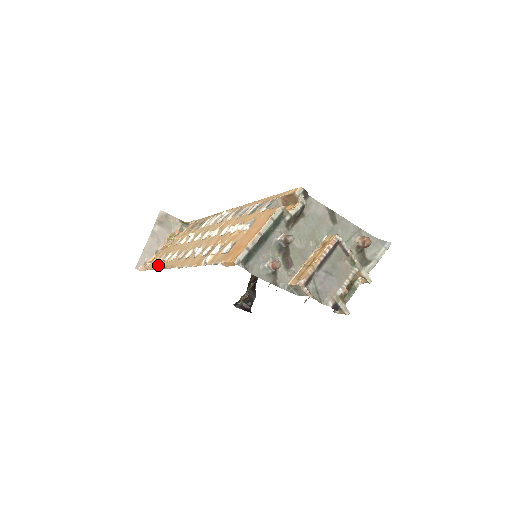
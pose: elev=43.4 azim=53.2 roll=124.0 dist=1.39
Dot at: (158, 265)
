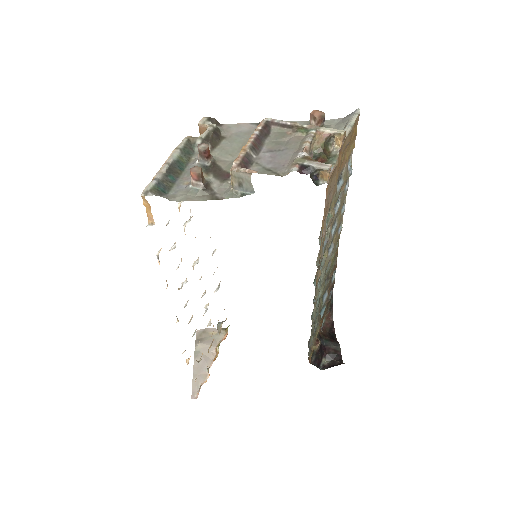
Dot at: (188, 359)
